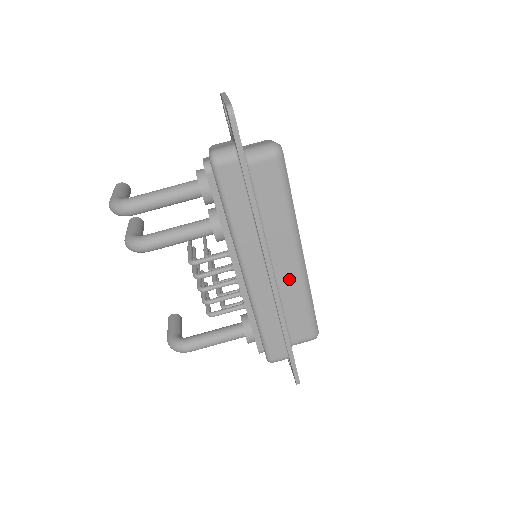
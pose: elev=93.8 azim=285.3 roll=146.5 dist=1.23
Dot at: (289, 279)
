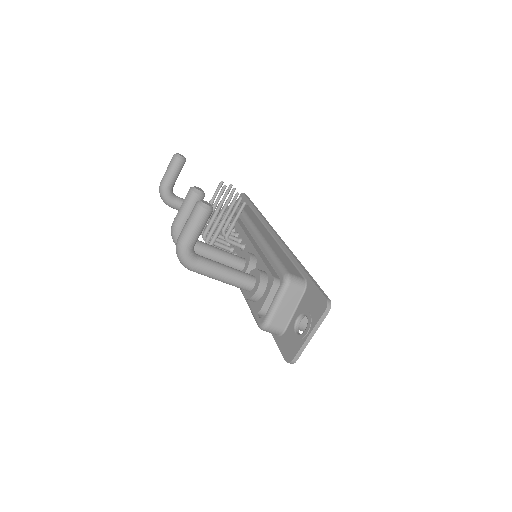
Dot at: occluded
